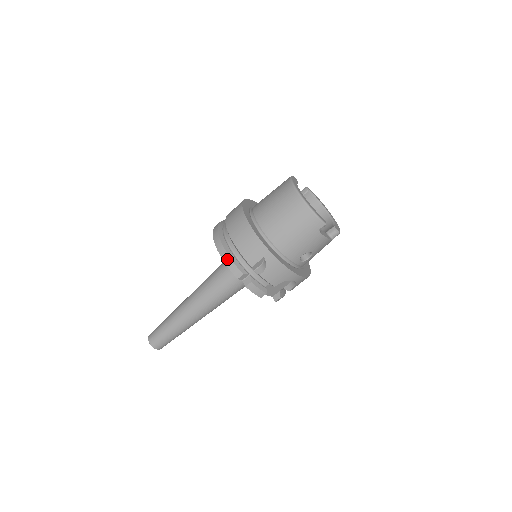
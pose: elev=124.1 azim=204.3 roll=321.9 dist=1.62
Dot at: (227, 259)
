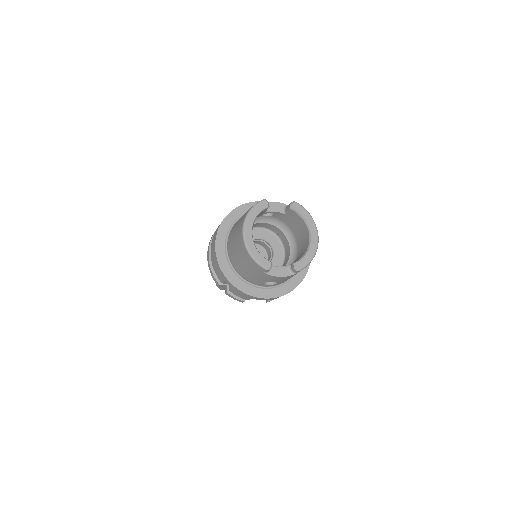
Dot at: (210, 268)
